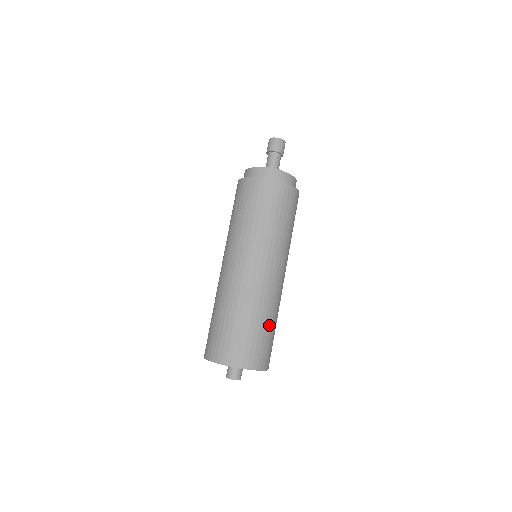
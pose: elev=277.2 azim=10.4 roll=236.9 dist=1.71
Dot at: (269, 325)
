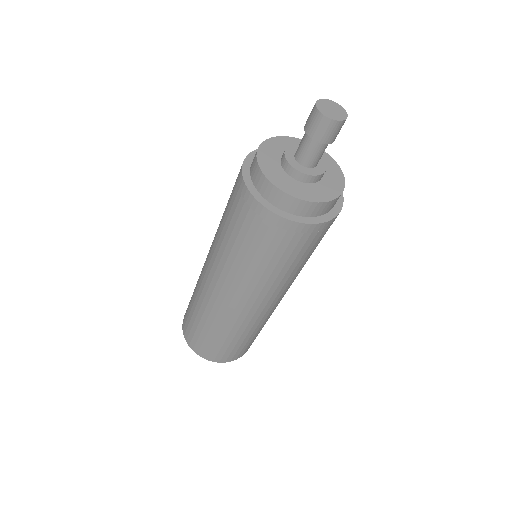
Dot at: occluded
